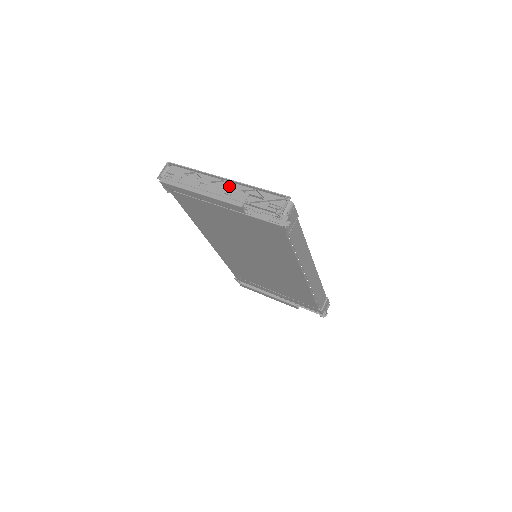
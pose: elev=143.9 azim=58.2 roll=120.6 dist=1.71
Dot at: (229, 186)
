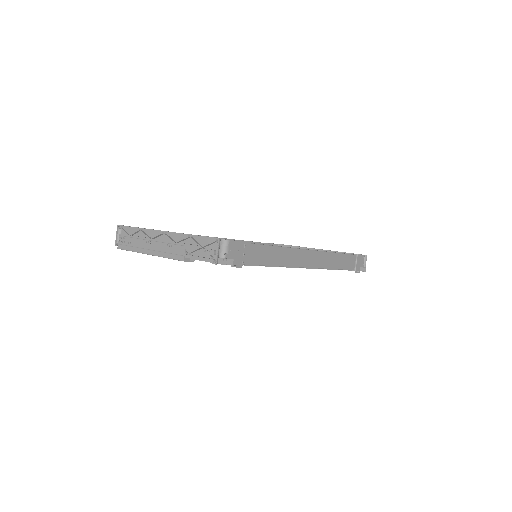
Dot at: (169, 238)
